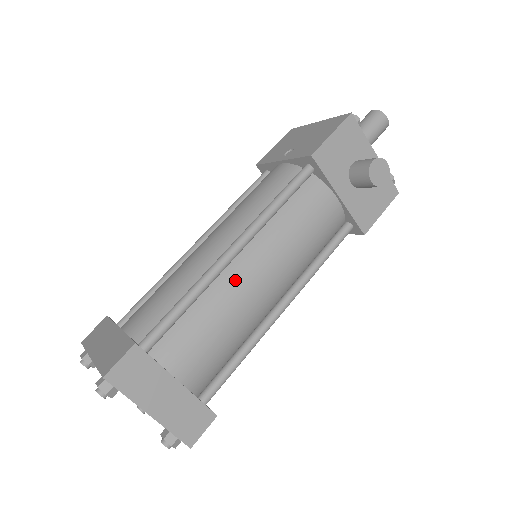
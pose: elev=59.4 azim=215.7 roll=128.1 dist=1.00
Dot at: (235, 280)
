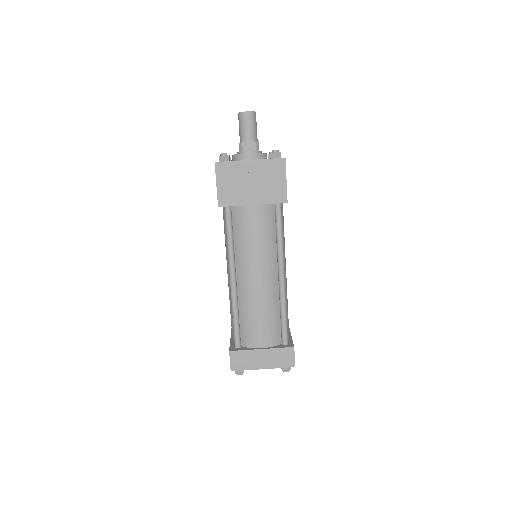
Dot at: (245, 290)
